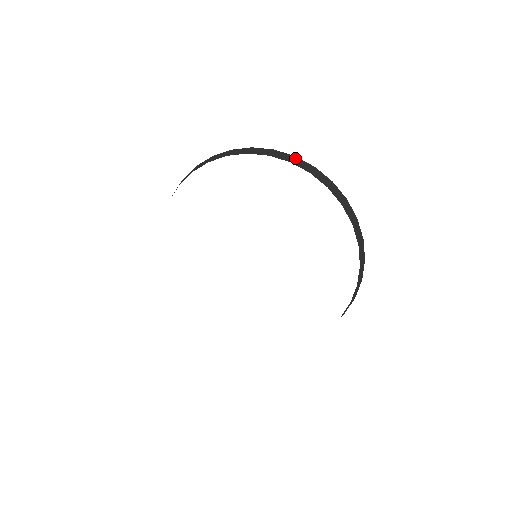
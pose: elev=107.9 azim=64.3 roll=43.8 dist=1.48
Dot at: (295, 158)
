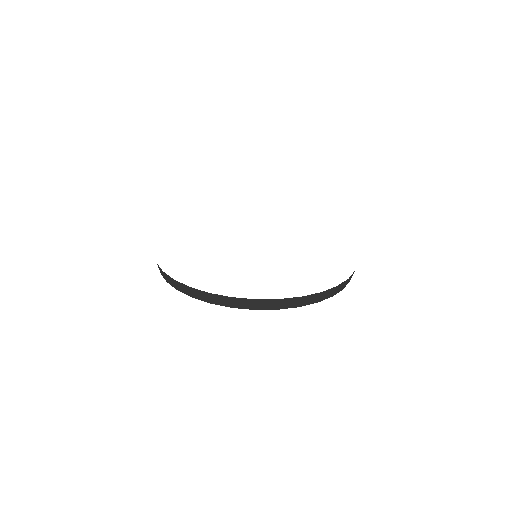
Dot at: (257, 302)
